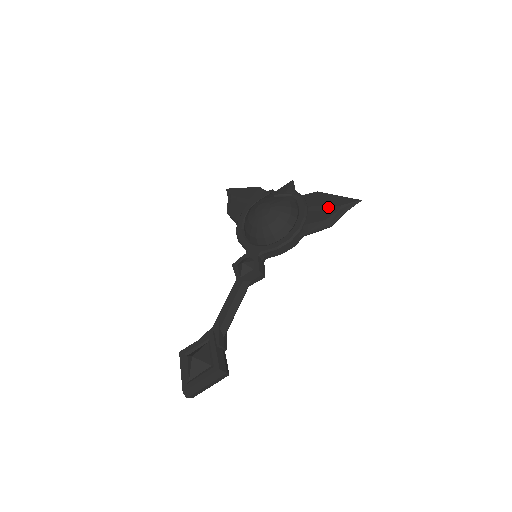
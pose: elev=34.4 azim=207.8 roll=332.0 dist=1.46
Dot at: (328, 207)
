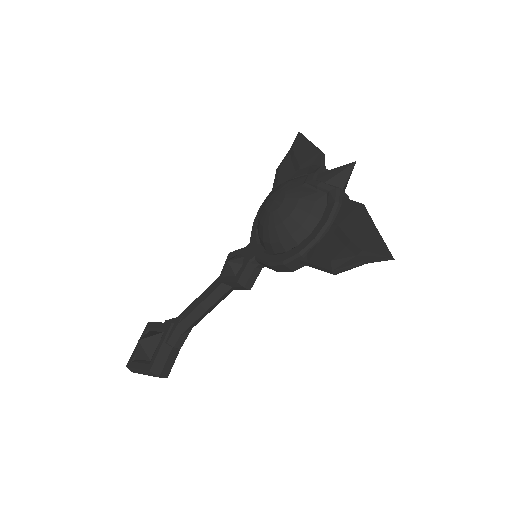
Dot at: (348, 241)
